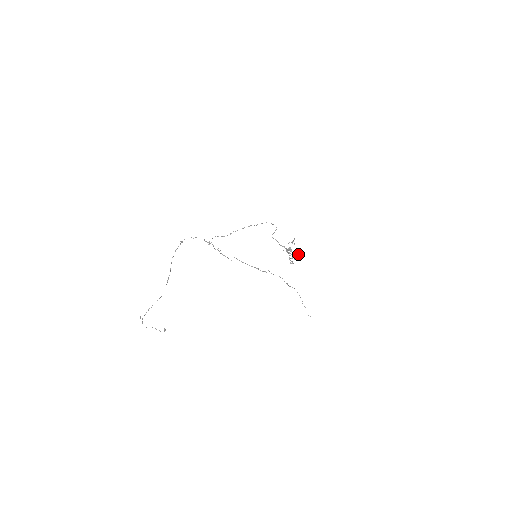
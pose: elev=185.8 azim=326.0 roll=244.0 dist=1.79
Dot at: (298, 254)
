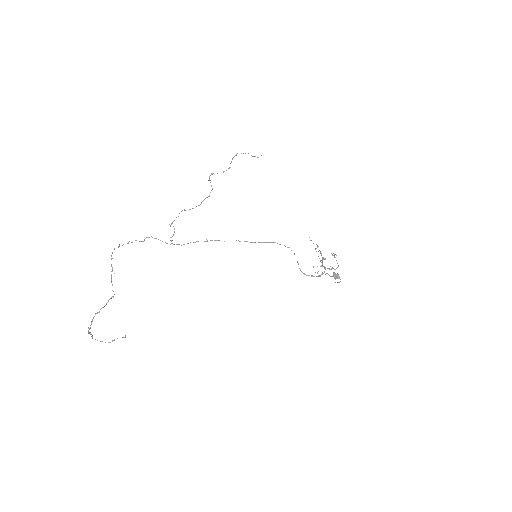
Dot at: (334, 257)
